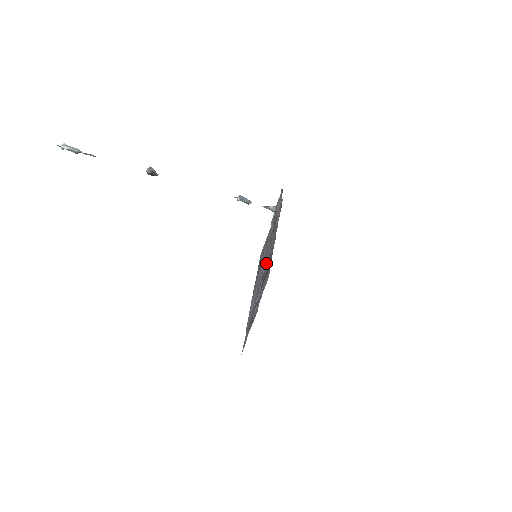
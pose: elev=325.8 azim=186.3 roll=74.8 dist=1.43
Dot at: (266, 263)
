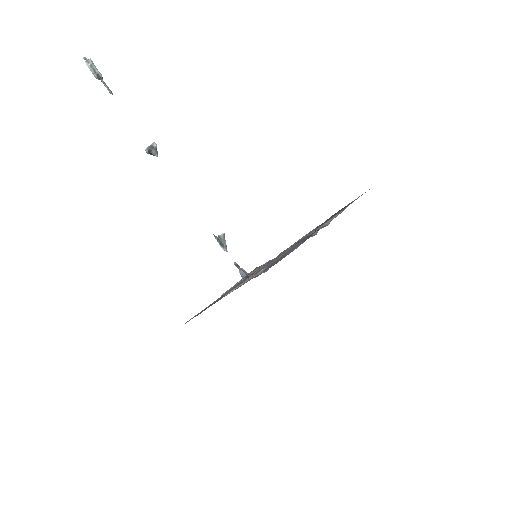
Dot at: occluded
